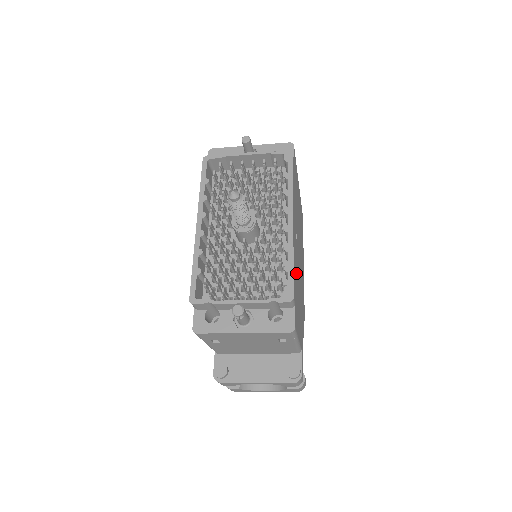
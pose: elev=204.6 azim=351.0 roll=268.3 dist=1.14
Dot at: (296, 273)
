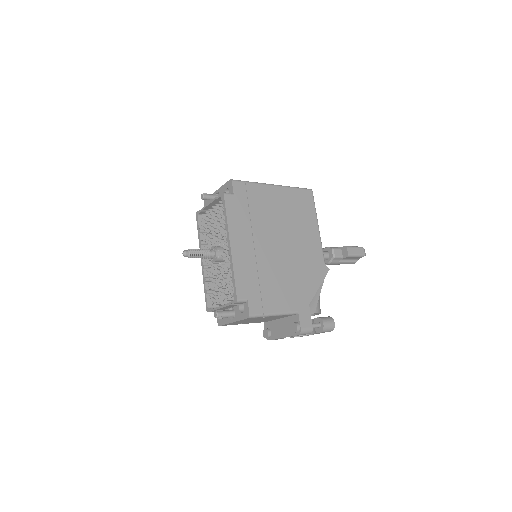
Dot at: (255, 273)
